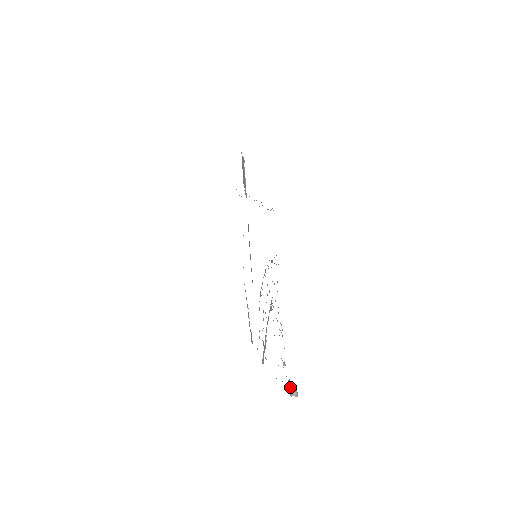
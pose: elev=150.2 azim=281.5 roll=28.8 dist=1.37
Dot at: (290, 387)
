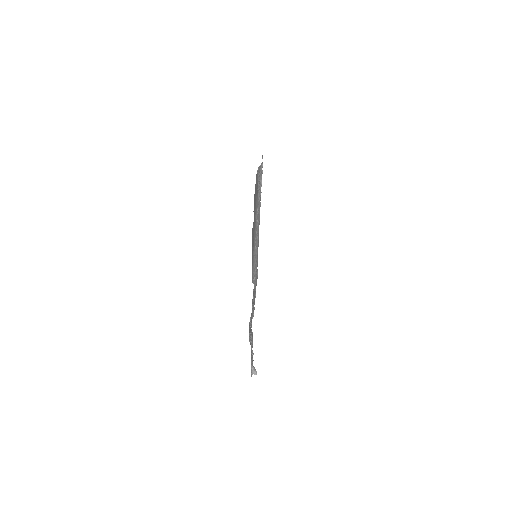
Dot at: (252, 370)
